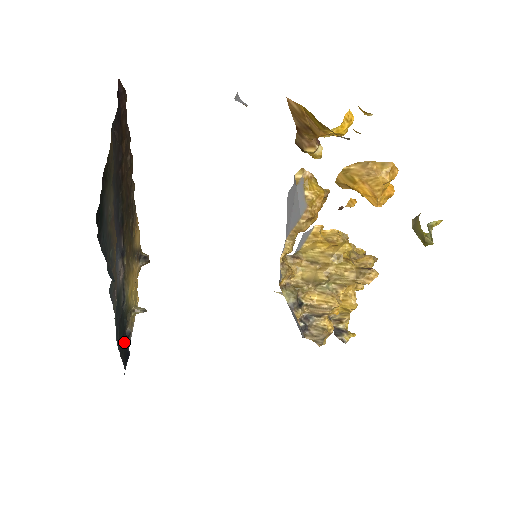
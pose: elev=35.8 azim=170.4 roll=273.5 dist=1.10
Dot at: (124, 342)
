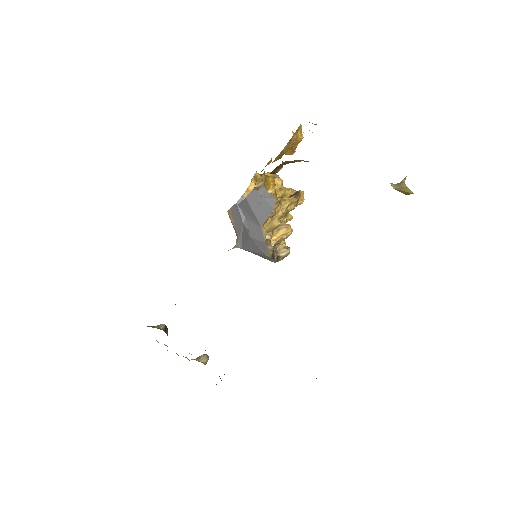
Dot at: occluded
